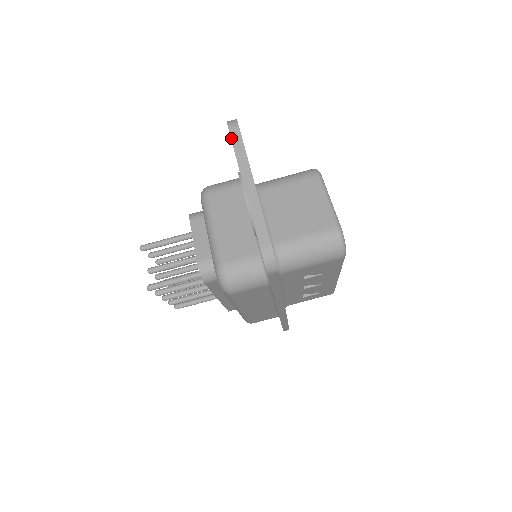
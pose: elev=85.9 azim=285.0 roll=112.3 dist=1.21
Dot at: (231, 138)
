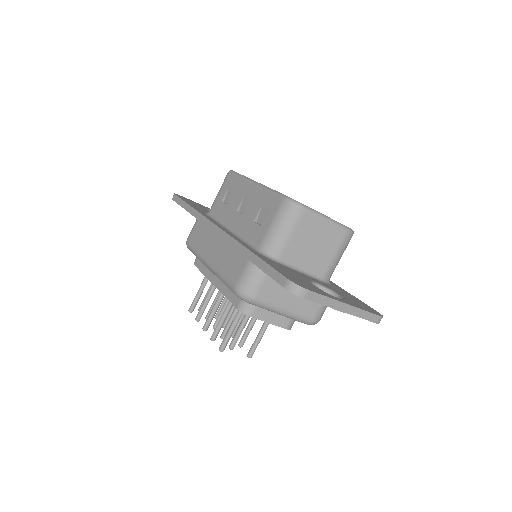
Dot at: occluded
